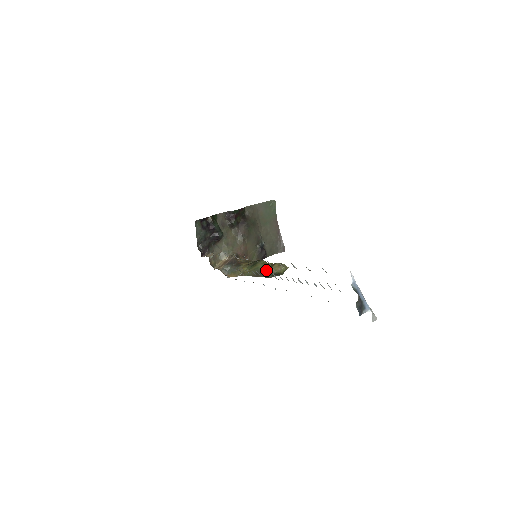
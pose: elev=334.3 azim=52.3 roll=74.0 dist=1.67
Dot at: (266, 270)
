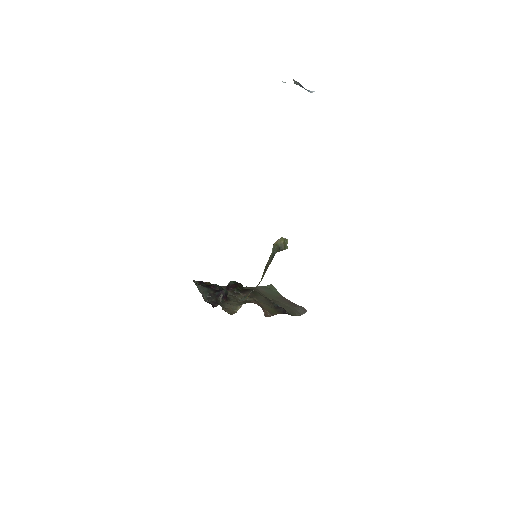
Dot at: (270, 255)
